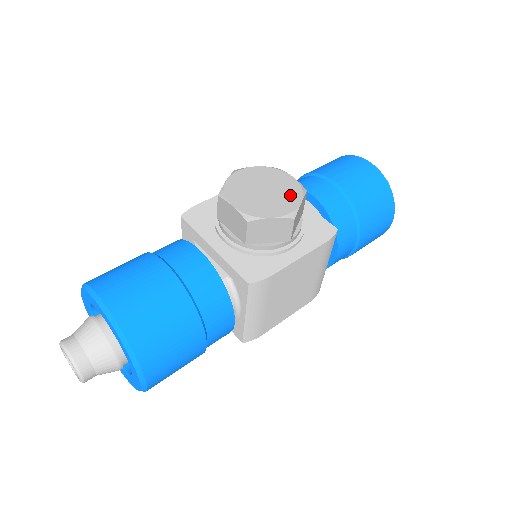
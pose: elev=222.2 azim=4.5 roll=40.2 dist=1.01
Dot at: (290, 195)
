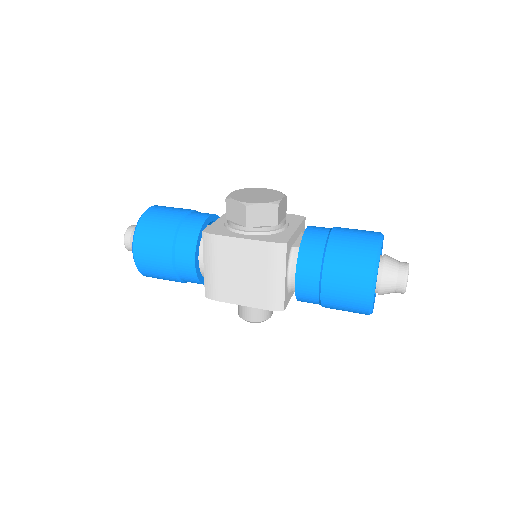
Dot at: (263, 200)
